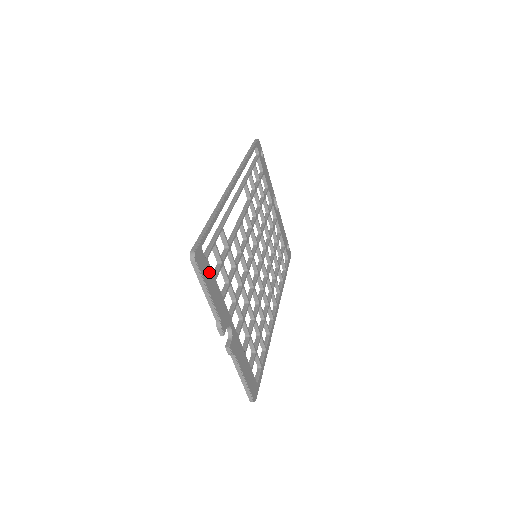
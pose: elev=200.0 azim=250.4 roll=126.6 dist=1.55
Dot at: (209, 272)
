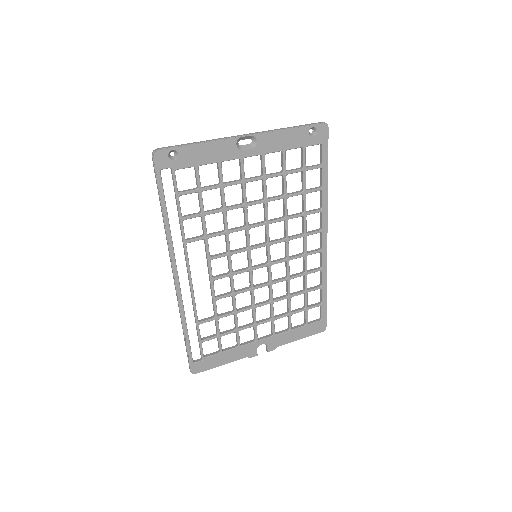
Dot at: (212, 359)
